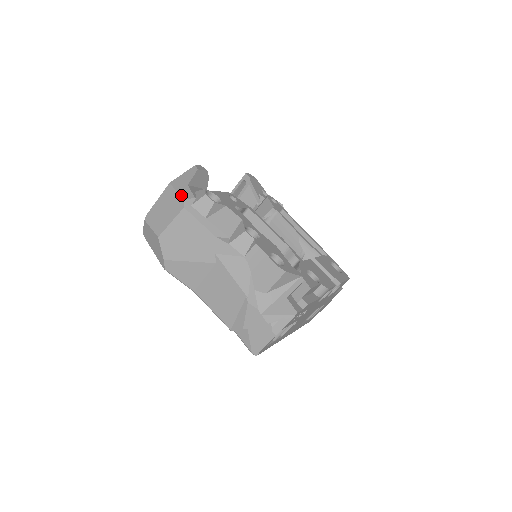
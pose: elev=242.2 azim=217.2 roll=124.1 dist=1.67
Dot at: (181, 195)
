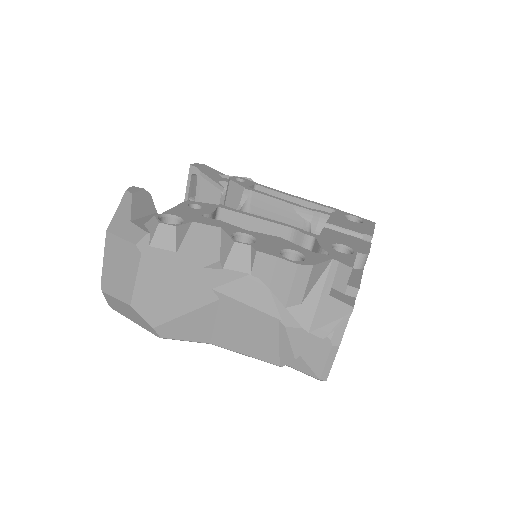
Dot at: (129, 239)
